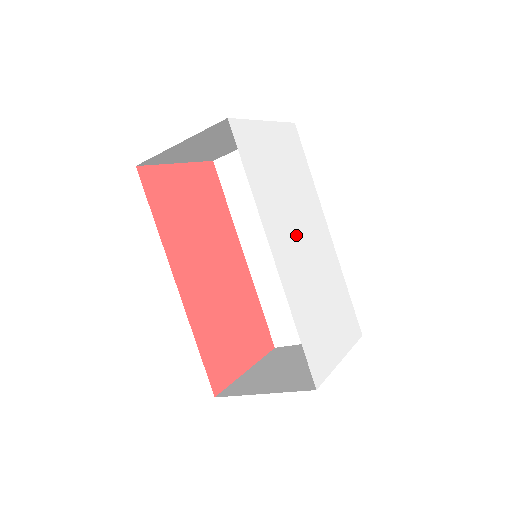
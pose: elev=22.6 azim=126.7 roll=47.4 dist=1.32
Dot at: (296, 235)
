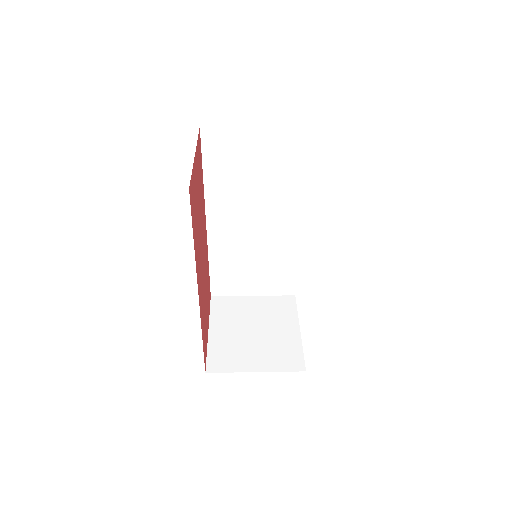
Dot at: occluded
